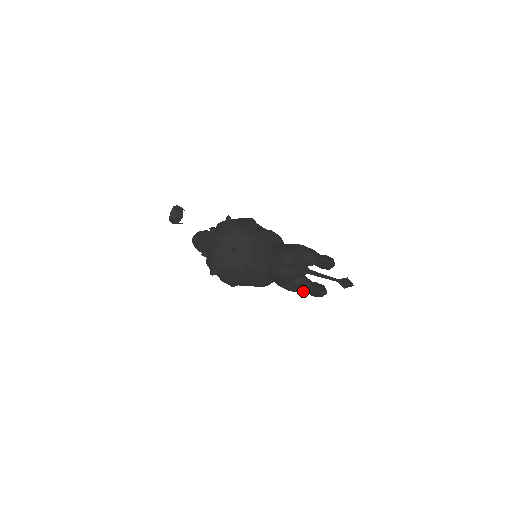
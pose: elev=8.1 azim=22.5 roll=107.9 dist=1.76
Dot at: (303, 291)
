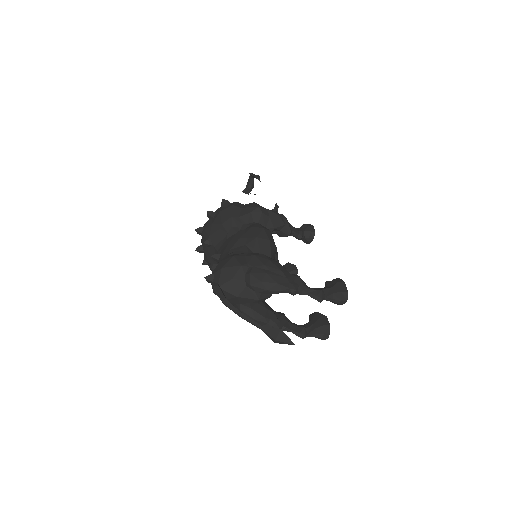
Dot at: occluded
